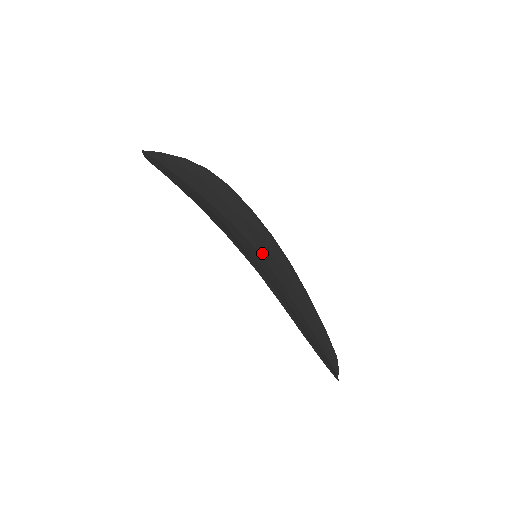
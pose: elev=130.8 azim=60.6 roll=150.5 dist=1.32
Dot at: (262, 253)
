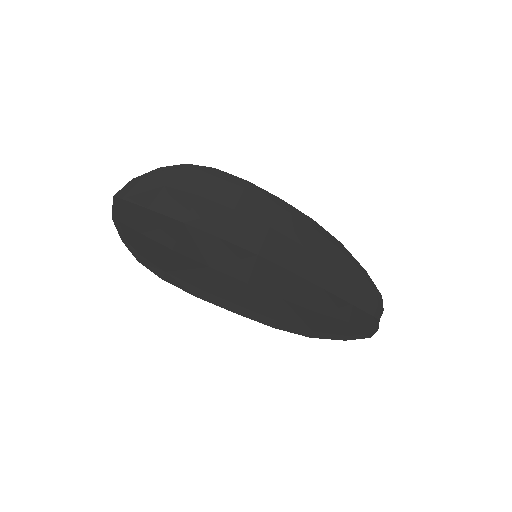
Dot at: (262, 250)
